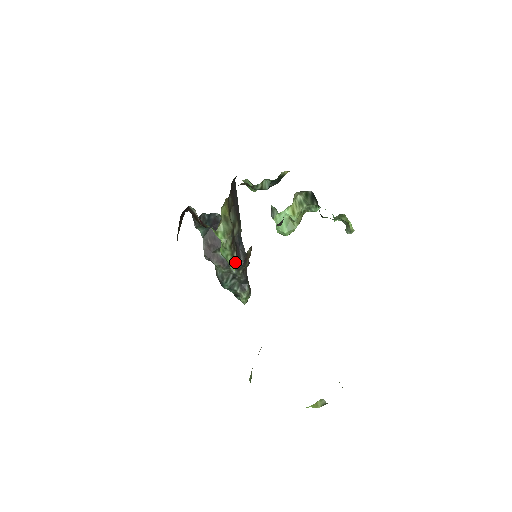
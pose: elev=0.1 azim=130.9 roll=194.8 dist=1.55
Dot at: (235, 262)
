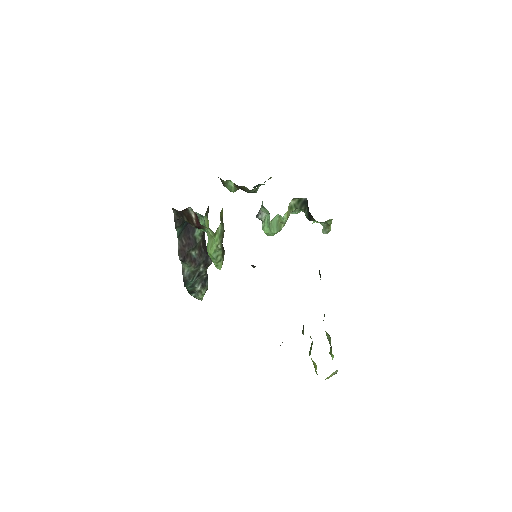
Dot at: (221, 261)
